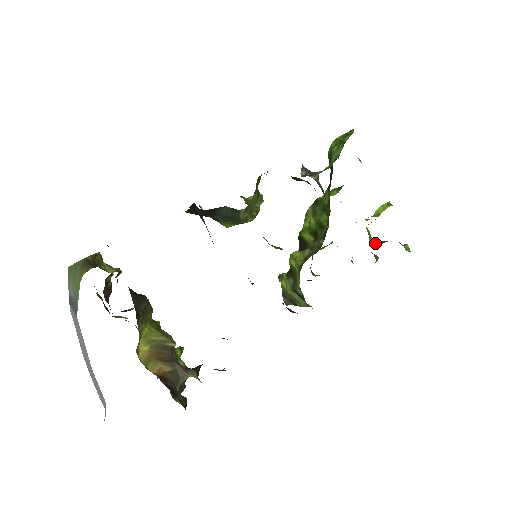
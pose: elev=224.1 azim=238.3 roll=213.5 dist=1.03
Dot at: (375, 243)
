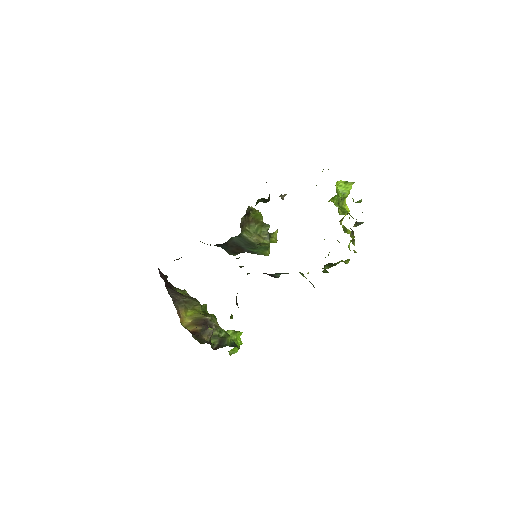
Dot at: (346, 213)
